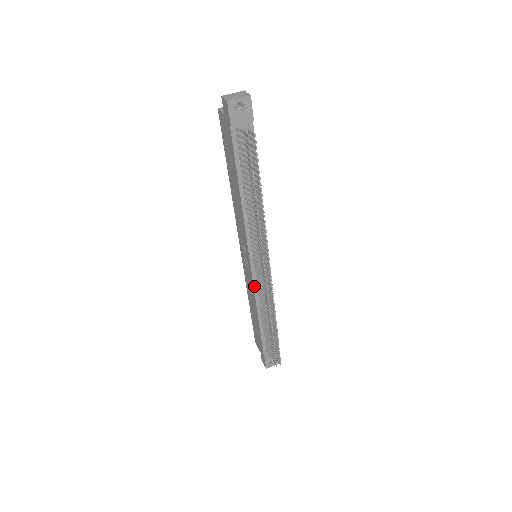
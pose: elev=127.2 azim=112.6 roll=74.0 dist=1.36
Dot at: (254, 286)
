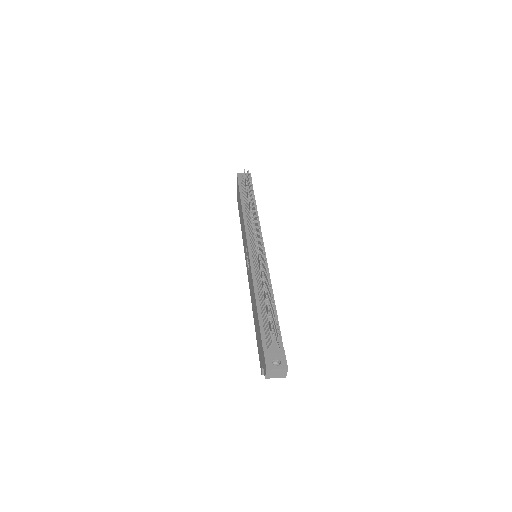
Dot at: (251, 268)
